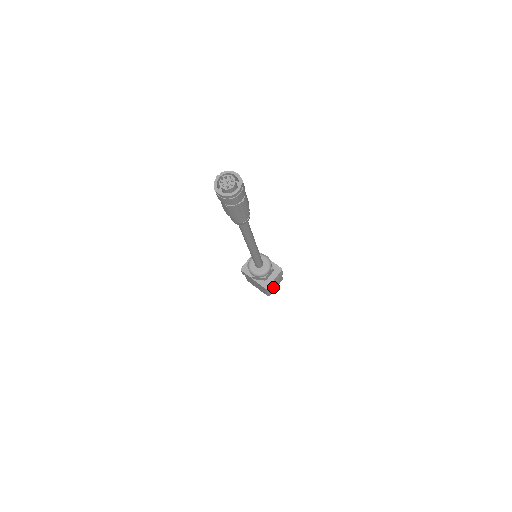
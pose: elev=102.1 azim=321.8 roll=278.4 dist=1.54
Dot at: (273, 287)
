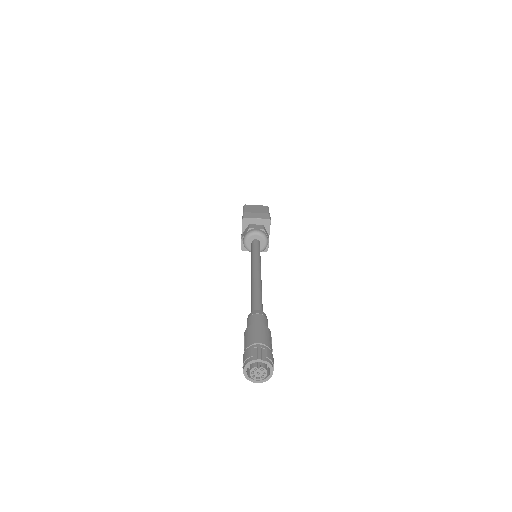
Dot at: occluded
